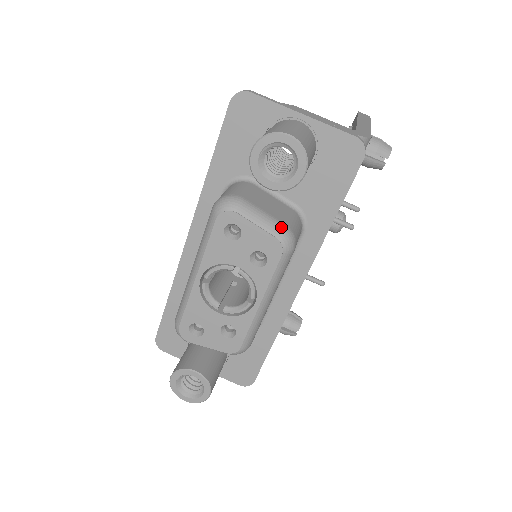
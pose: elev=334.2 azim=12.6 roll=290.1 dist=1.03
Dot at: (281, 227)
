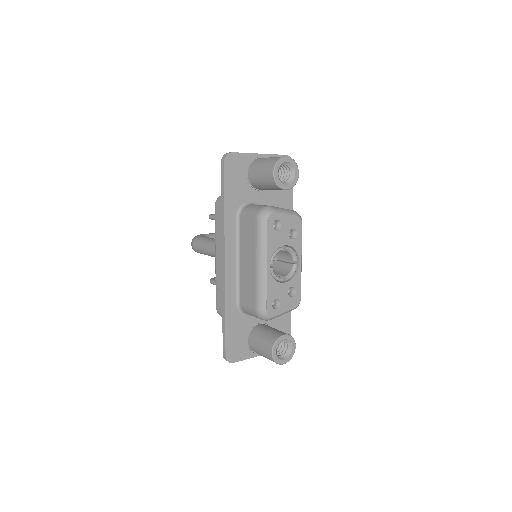
Dot at: (293, 211)
